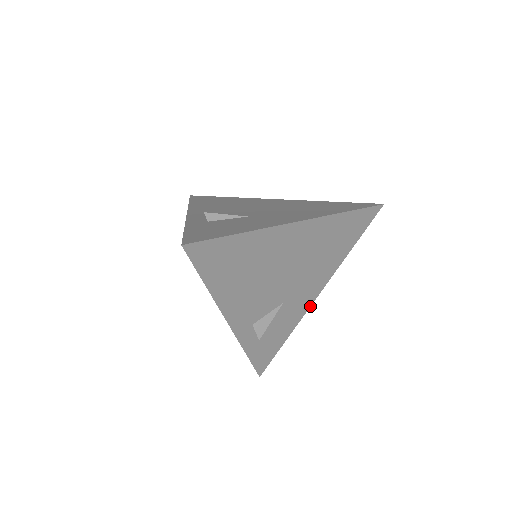
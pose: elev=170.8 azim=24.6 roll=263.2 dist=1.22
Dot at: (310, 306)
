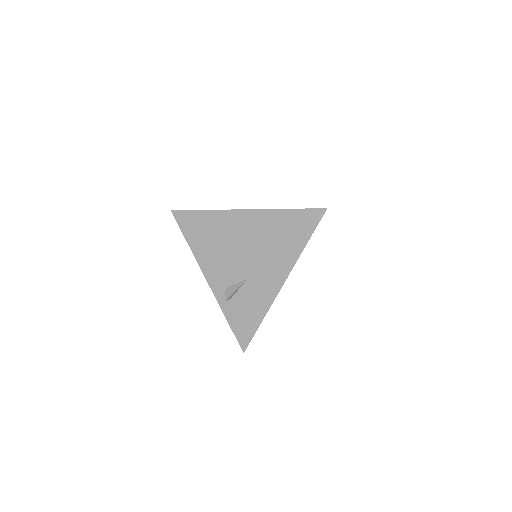
Dot at: occluded
